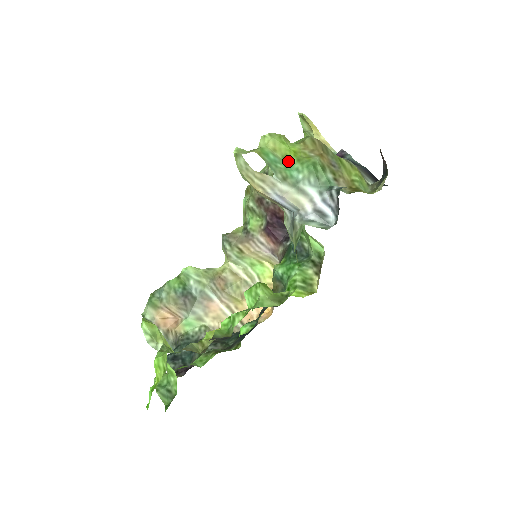
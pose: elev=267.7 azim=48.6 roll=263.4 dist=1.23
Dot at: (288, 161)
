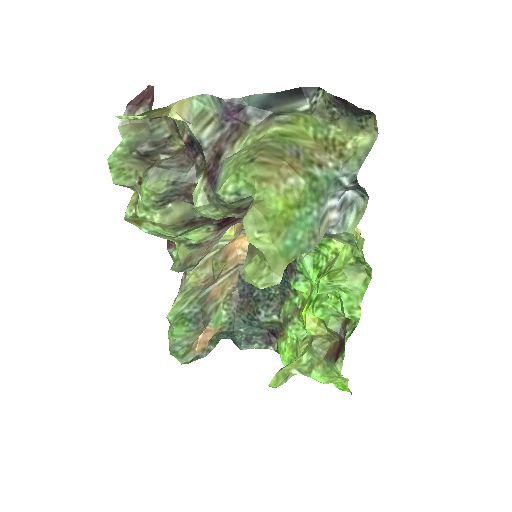
Dot at: (294, 220)
